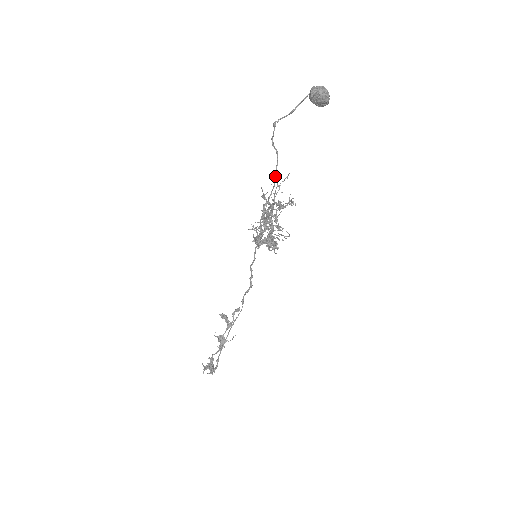
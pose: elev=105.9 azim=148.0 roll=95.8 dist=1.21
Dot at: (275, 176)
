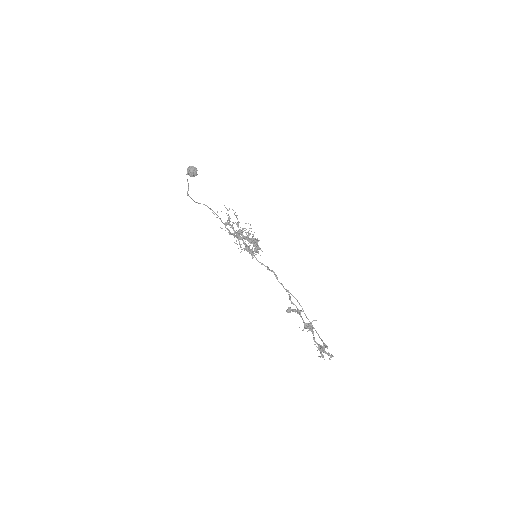
Dot at: occluded
